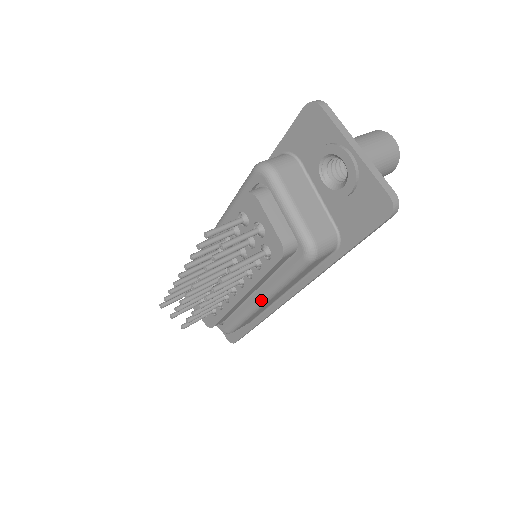
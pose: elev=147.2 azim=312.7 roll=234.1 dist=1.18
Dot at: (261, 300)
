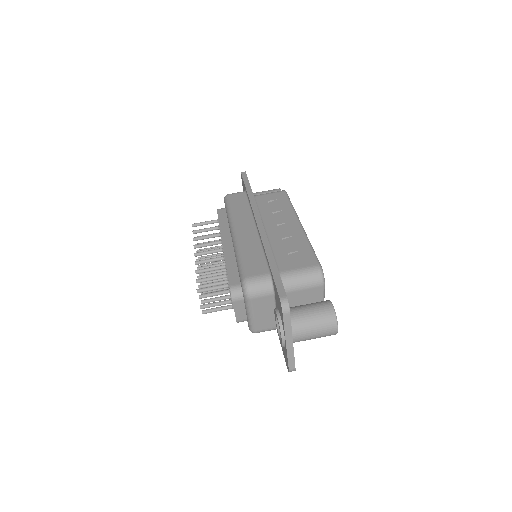
Dot at: occluded
